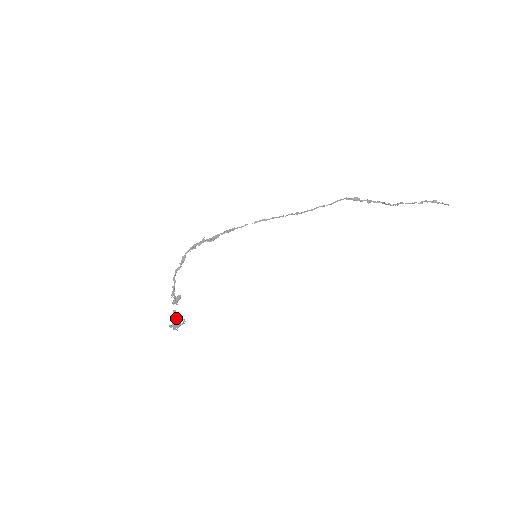
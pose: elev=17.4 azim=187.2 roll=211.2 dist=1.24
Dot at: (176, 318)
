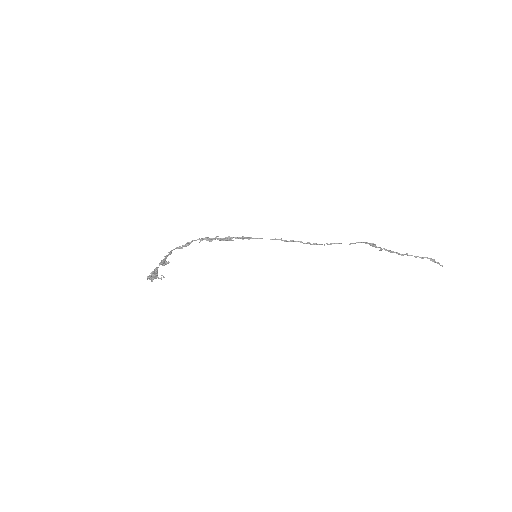
Dot at: (156, 272)
